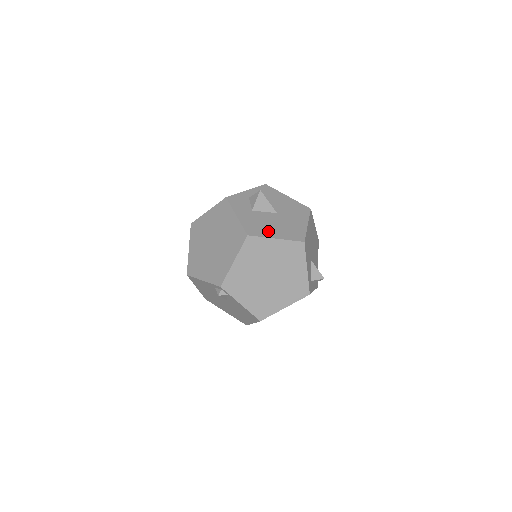
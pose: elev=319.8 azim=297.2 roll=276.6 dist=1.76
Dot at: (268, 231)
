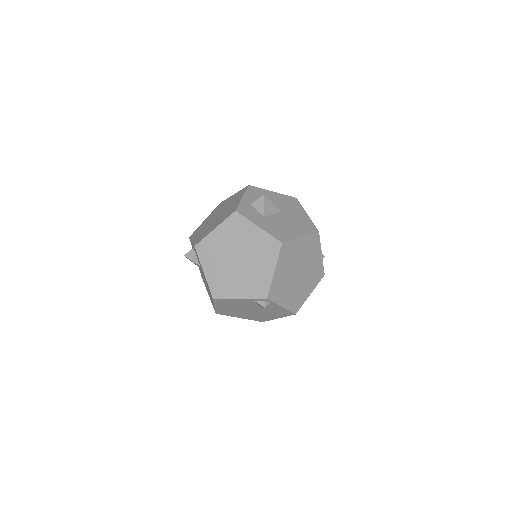
Dot at: (291, 232)
